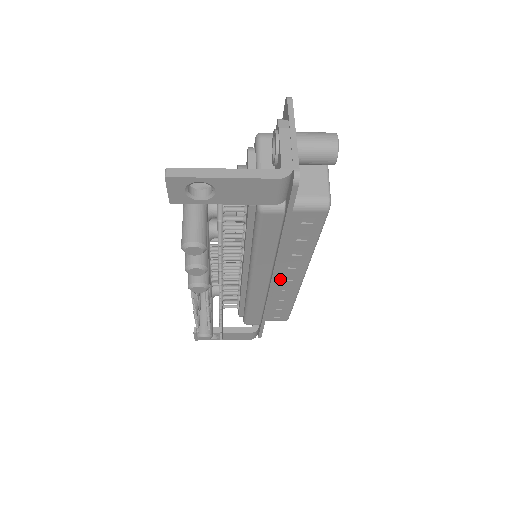
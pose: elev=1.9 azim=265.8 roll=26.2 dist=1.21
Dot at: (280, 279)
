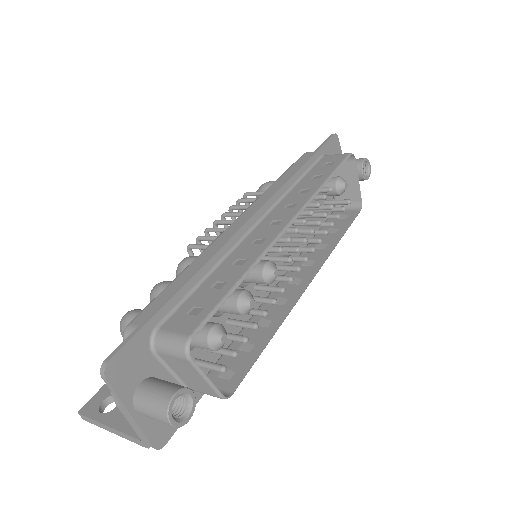
Dot at: (286, 282)
